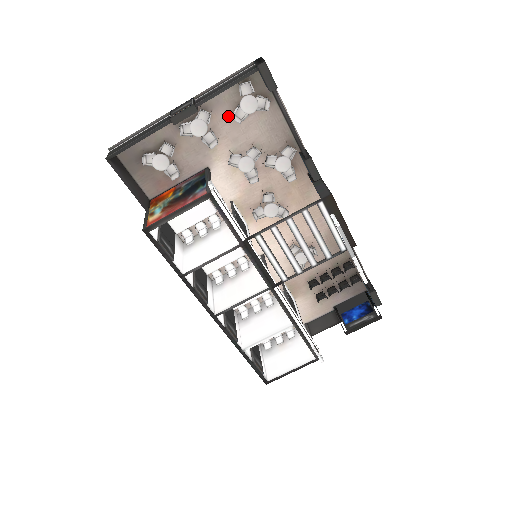
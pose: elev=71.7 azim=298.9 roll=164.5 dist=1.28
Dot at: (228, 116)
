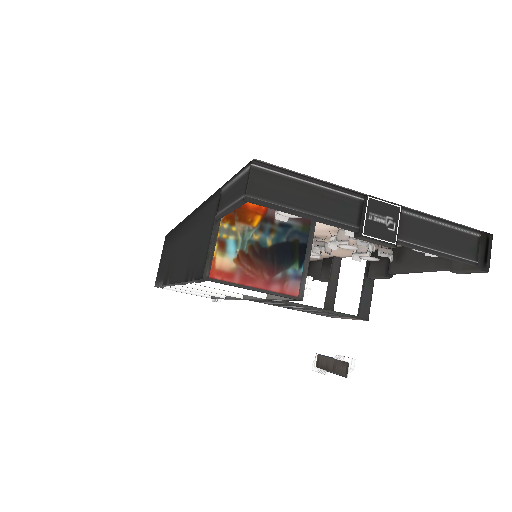
Dot at: occluded
